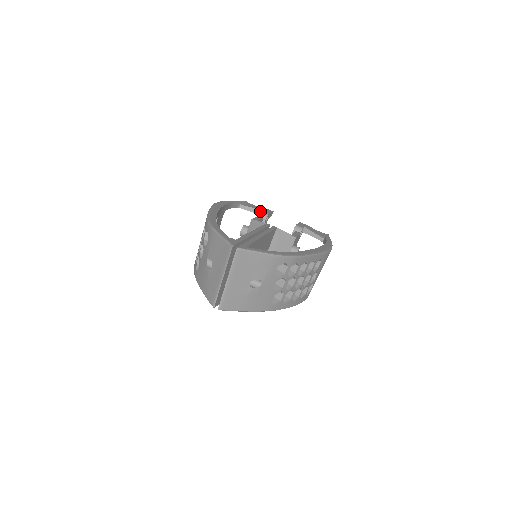
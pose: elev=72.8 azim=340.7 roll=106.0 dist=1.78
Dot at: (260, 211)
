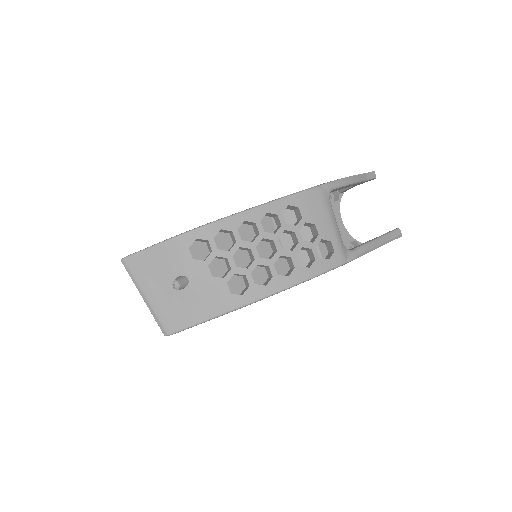
Dot at: occluded
